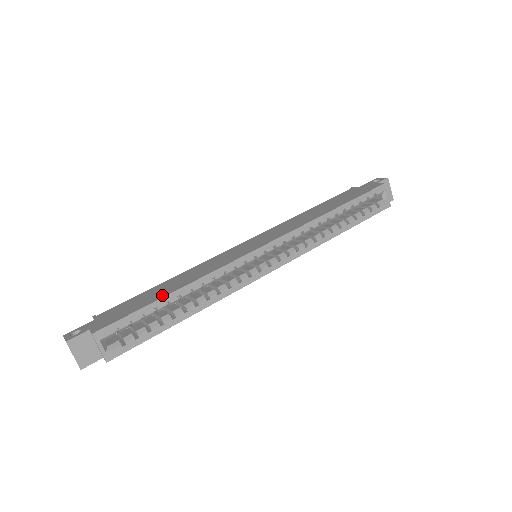
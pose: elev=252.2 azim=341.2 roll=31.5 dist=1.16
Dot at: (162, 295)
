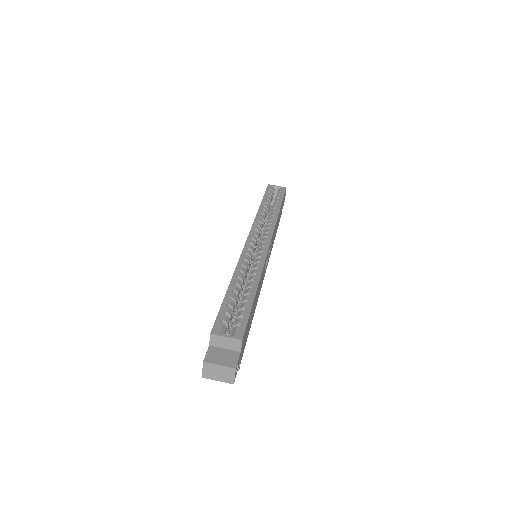
Dot at: occluded
